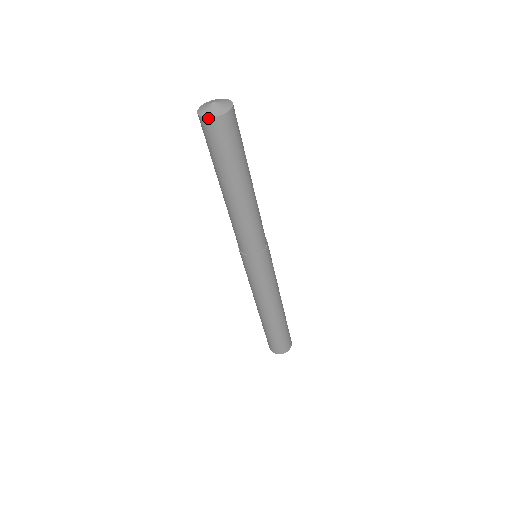
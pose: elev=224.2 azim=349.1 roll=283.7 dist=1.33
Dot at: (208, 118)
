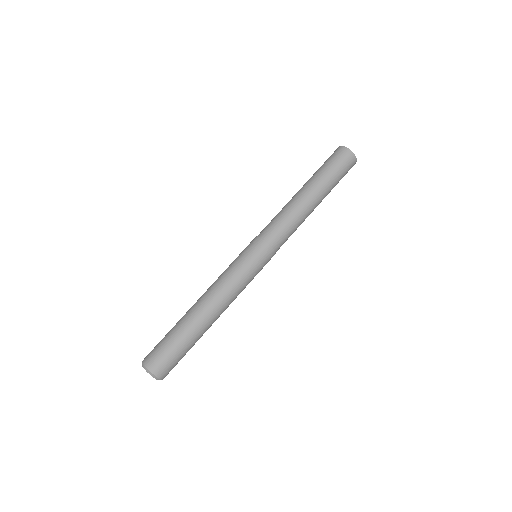
Dot at: (349, 149)
